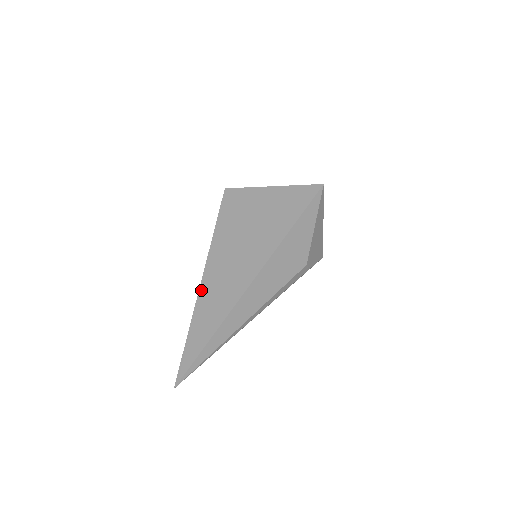
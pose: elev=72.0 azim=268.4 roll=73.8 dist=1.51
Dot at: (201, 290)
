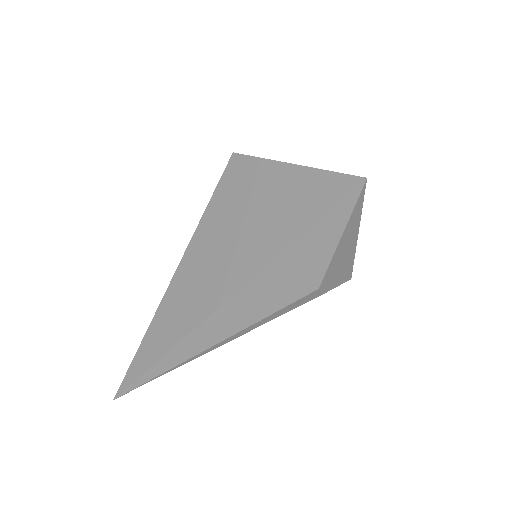
Dot at: (172, 284)
